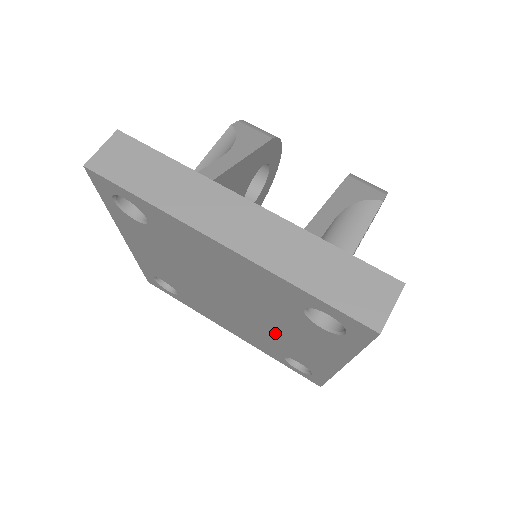
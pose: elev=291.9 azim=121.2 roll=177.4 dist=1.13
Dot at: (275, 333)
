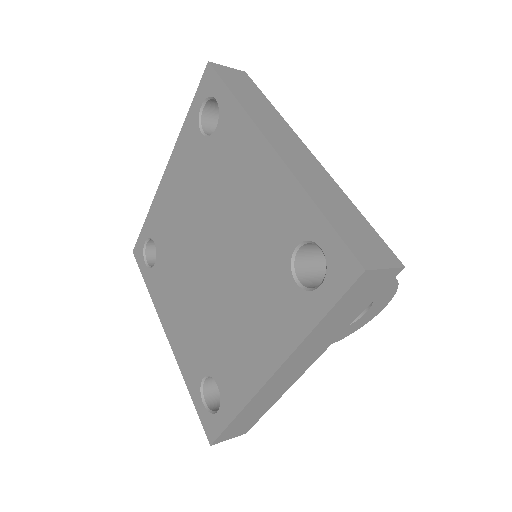
Dot at: (227, 317)
